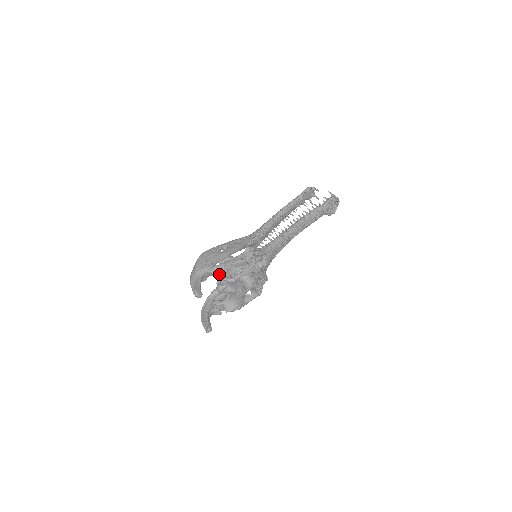
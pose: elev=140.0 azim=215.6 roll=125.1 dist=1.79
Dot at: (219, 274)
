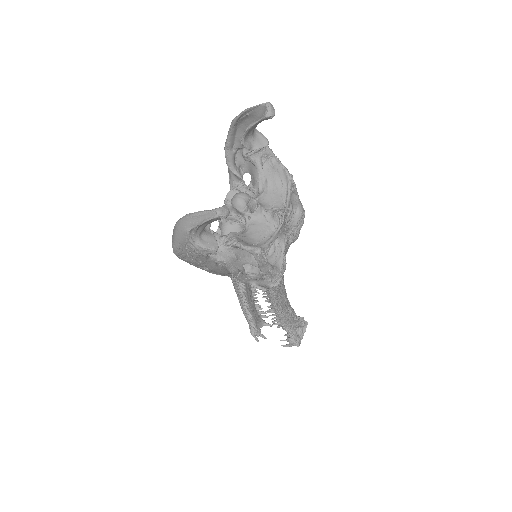
Dot at: (269, 157)
